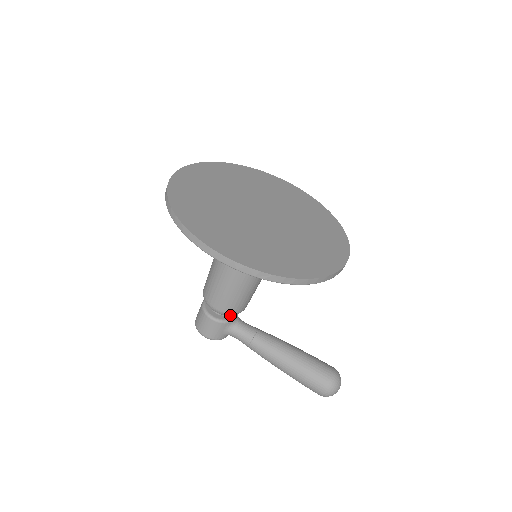
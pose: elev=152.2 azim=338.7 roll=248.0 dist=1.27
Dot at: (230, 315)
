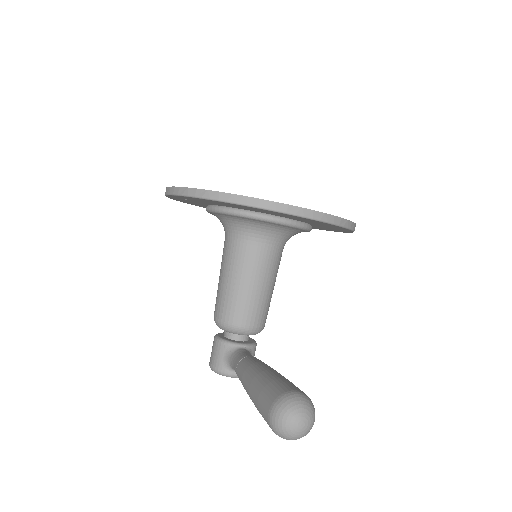
Dot at: (226, 328)
